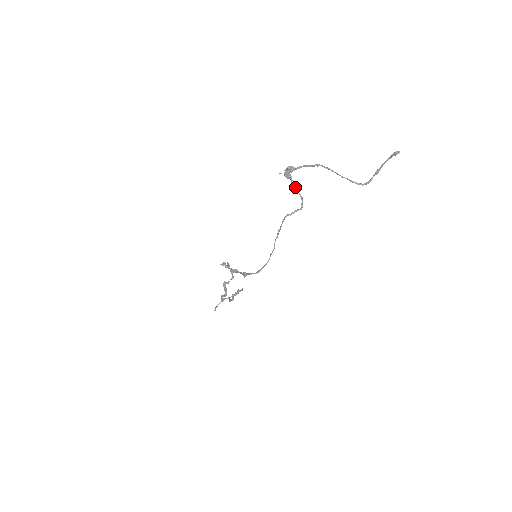
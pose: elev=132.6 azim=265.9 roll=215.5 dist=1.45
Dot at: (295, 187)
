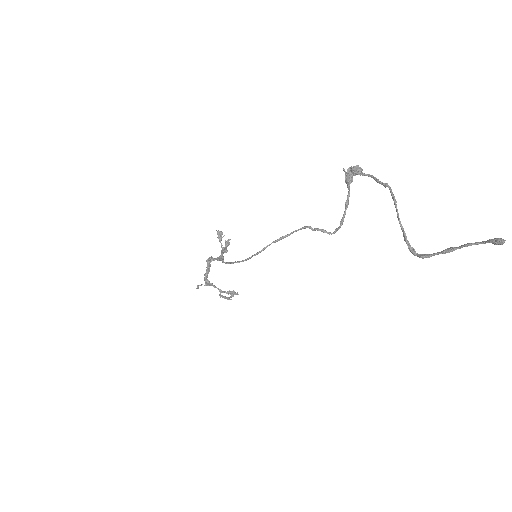
Dot at: (346, 201)
